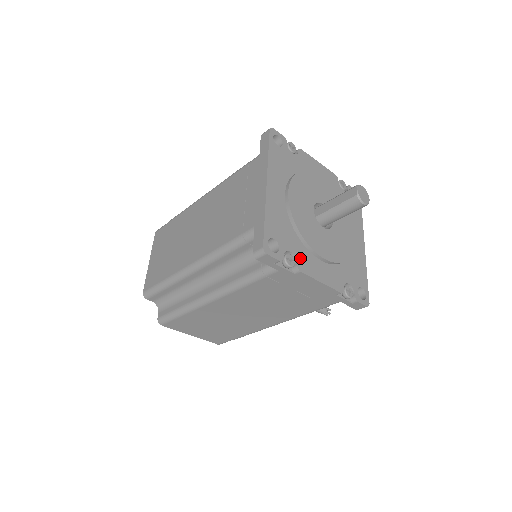
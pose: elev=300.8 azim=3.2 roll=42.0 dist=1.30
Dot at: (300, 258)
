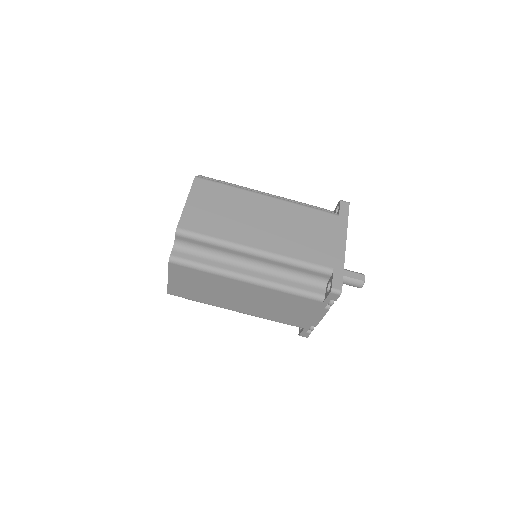
Dot at: occluded
